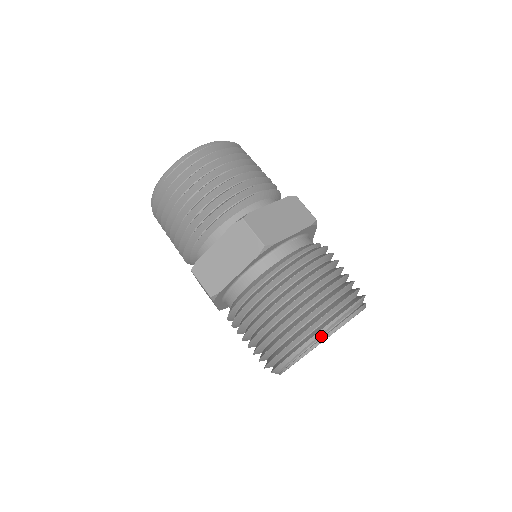
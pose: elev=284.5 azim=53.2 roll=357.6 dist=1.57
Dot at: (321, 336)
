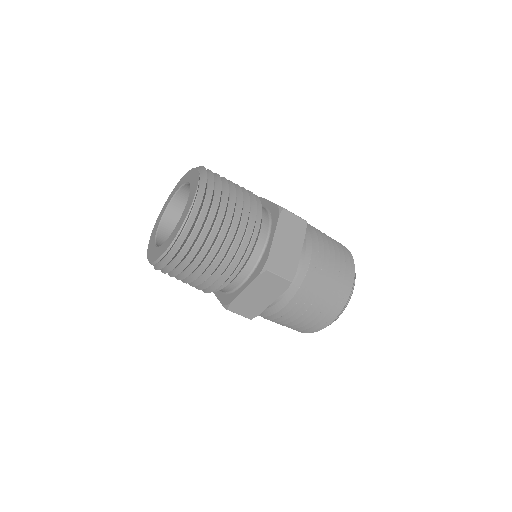
Dot at: occluded
